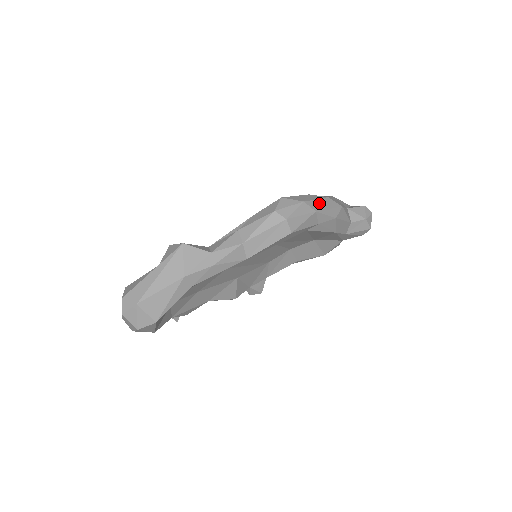
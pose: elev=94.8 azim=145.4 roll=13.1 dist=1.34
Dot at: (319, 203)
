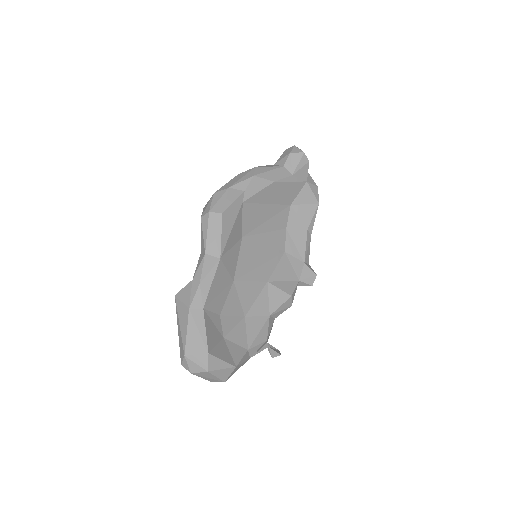
Dot at: (230, 183)
